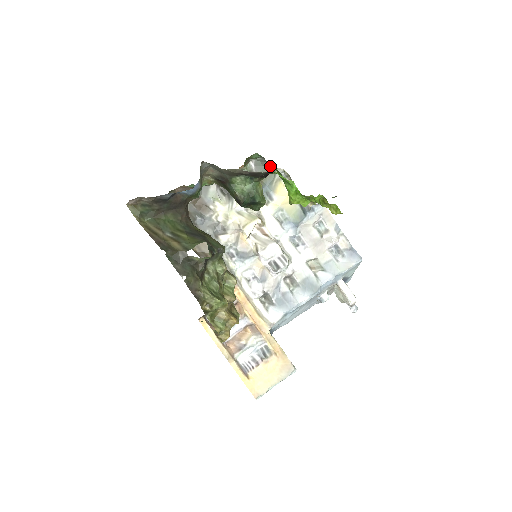
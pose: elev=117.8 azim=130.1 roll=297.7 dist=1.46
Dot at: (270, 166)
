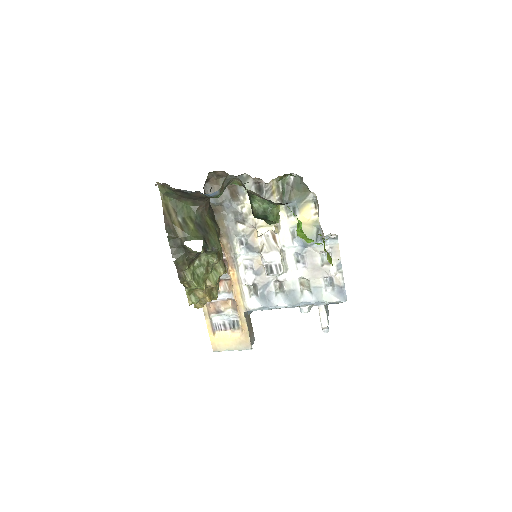
Dot at: (306, 187)
